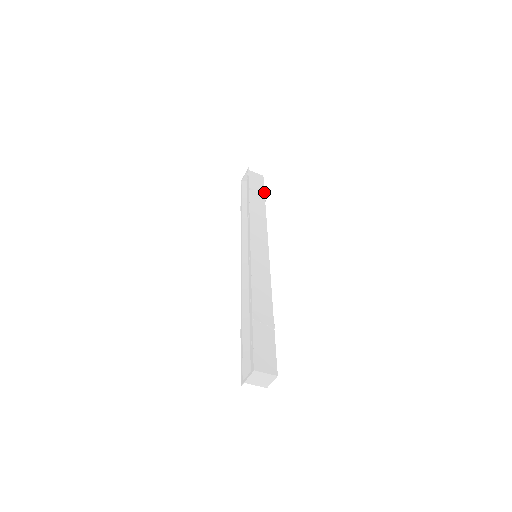
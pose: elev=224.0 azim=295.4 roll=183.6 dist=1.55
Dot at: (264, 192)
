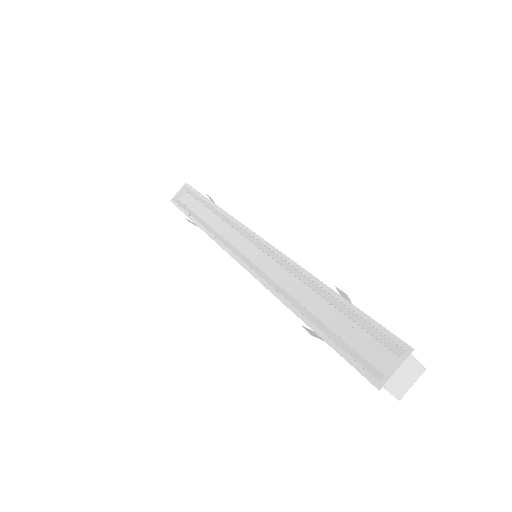
Dot at: occluded
